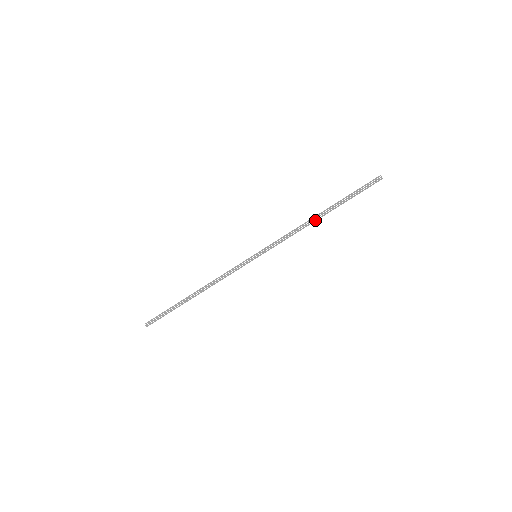
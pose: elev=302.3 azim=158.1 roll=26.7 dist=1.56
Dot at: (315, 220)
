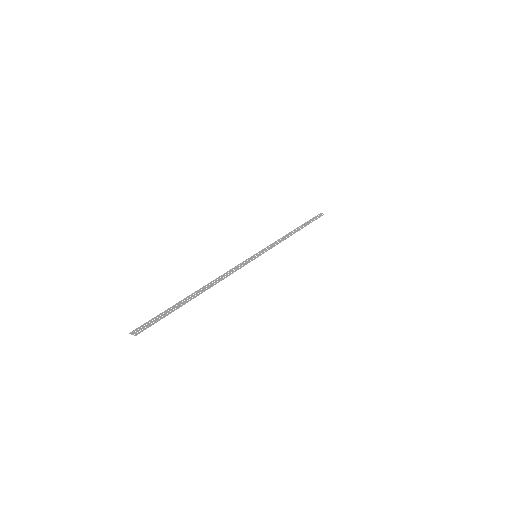
Dot at: (294, 233)
